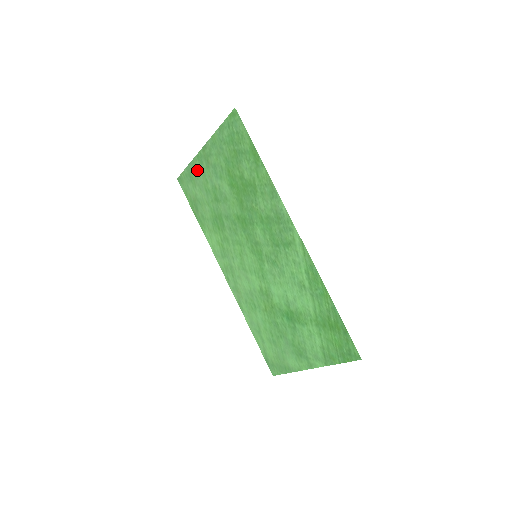
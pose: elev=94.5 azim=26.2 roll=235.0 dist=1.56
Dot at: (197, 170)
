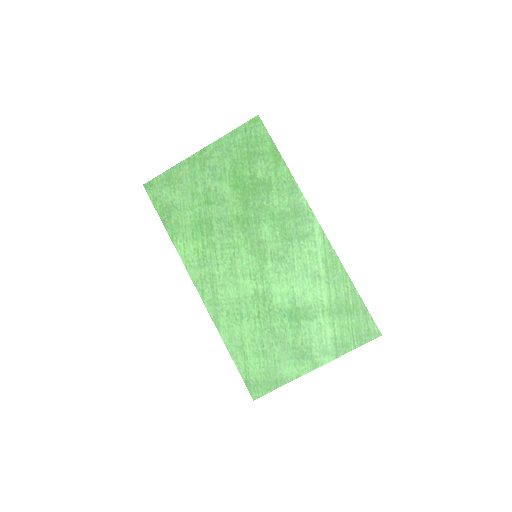
Dot at: (183, 173)
